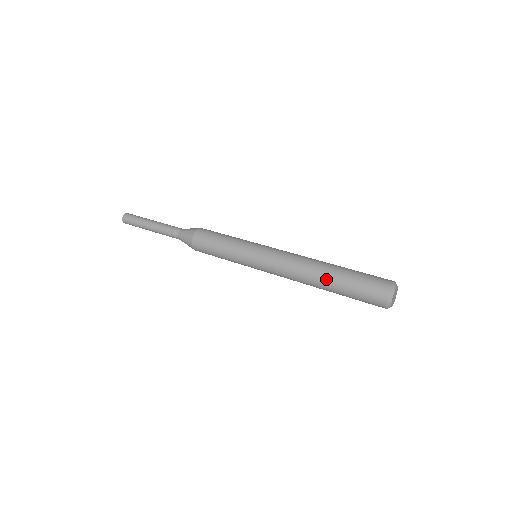
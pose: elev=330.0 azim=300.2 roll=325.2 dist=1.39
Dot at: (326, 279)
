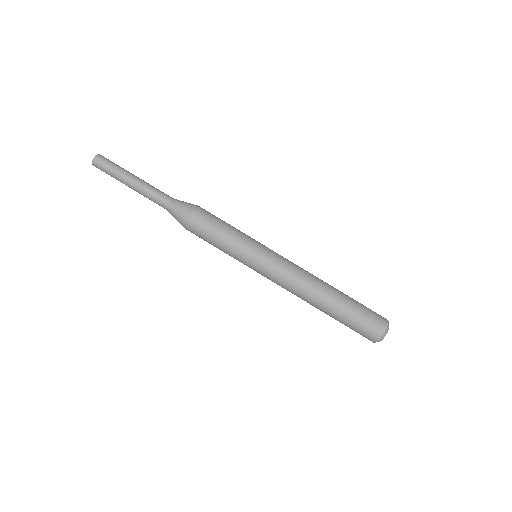
Dot at: (330, 303)
